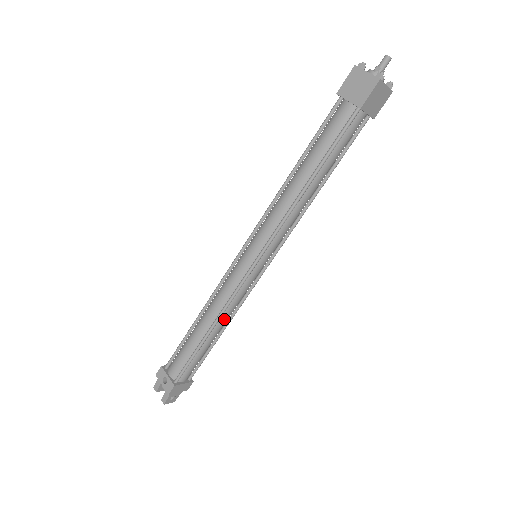
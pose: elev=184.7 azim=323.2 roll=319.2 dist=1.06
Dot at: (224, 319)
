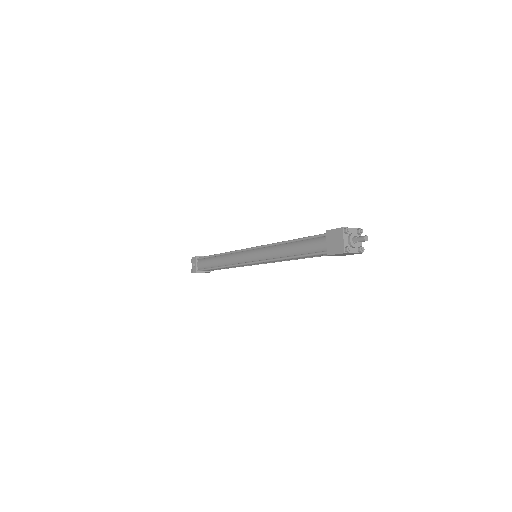
Dot at: (229, 267)
